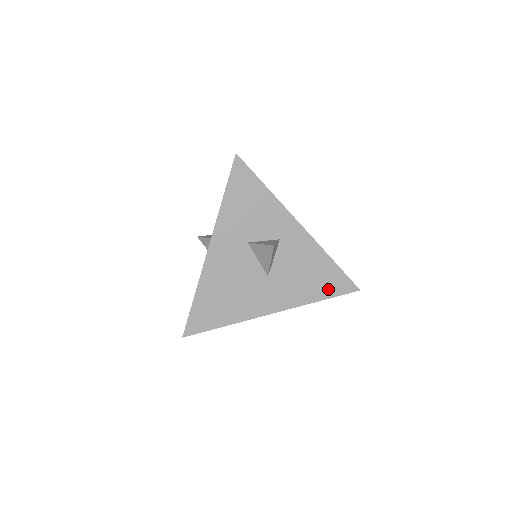
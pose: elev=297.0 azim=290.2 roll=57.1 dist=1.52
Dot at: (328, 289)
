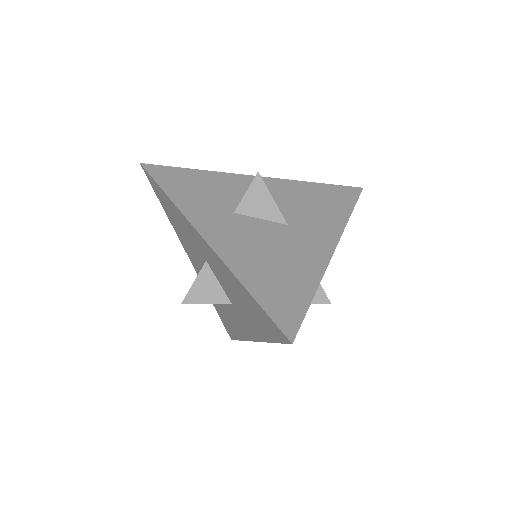
Dot at: (343, 202)
